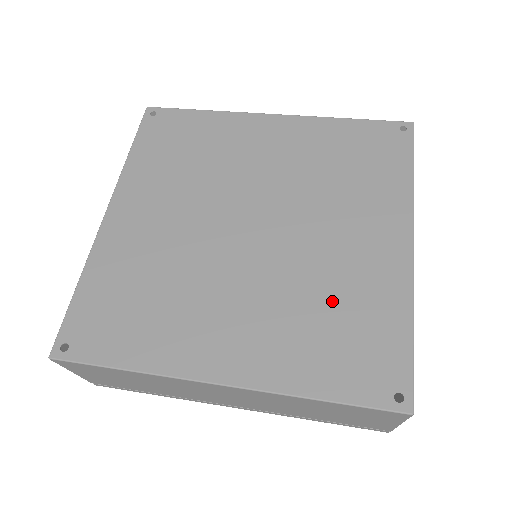
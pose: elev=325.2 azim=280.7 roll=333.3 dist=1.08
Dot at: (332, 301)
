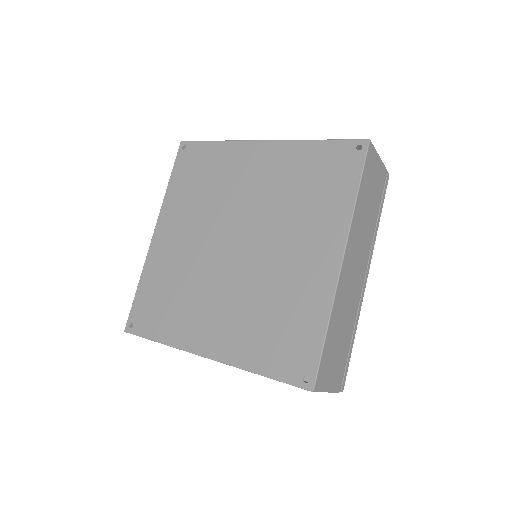
Dot at: (277, 305)
